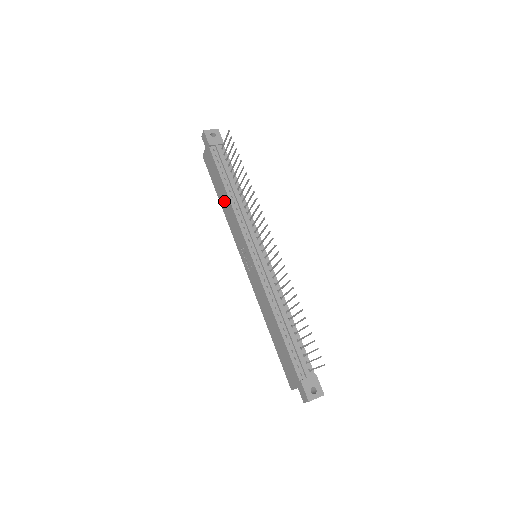
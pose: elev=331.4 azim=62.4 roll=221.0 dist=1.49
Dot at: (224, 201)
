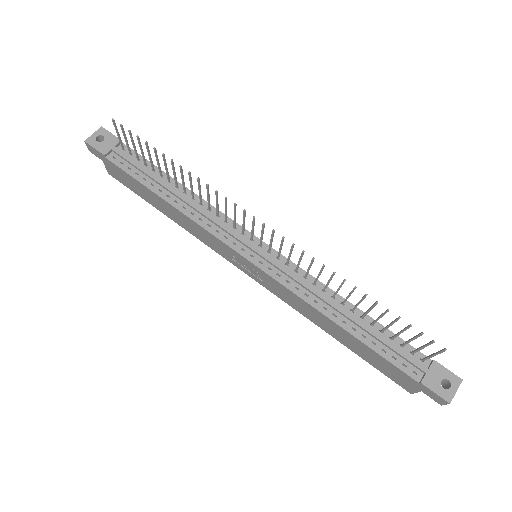
Dot at: (170, 213)
